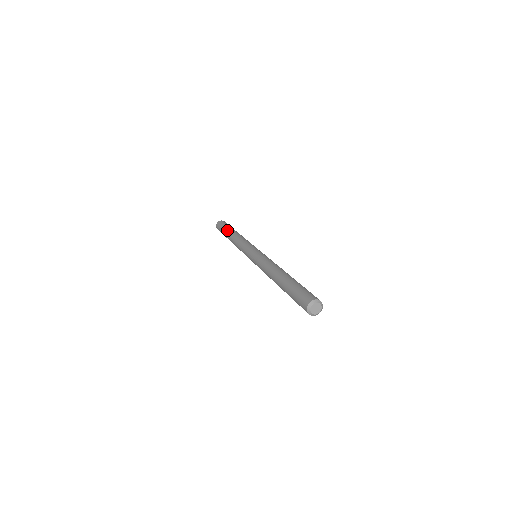
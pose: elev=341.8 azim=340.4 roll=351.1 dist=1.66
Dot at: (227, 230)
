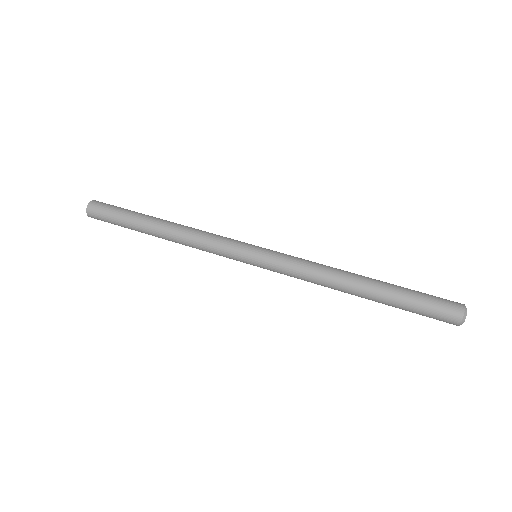
Dot at: (137, 223)
